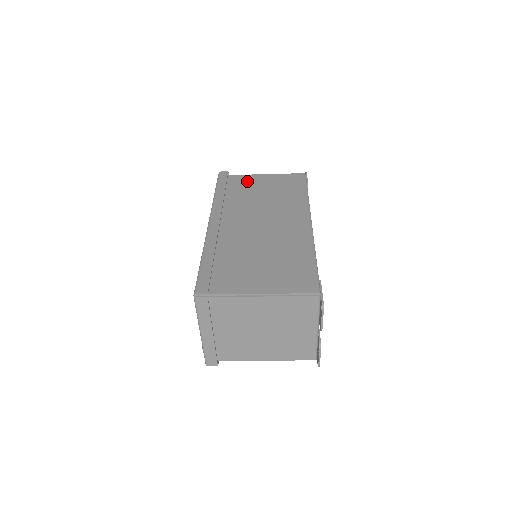
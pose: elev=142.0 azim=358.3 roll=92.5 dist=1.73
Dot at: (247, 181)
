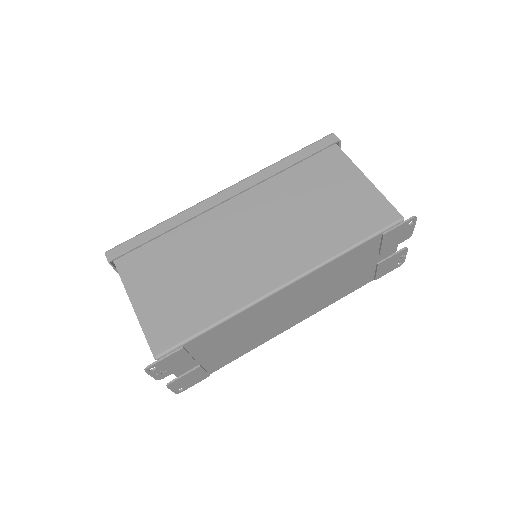
Dot at: (334, 170)
